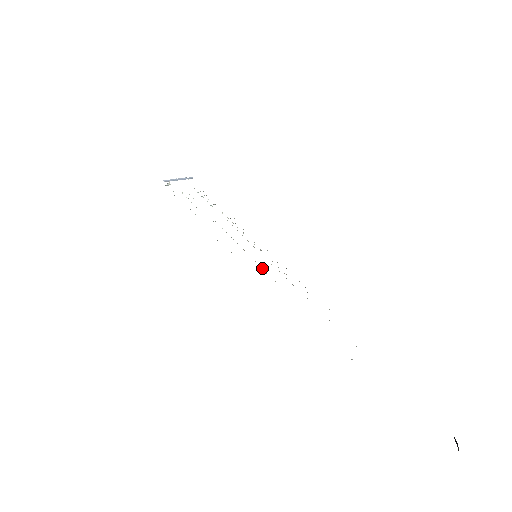
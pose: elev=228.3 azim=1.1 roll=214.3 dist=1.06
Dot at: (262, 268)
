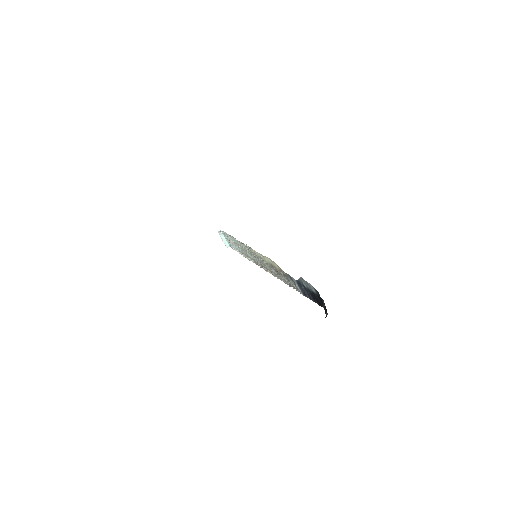
Dot at: (258, 257)
